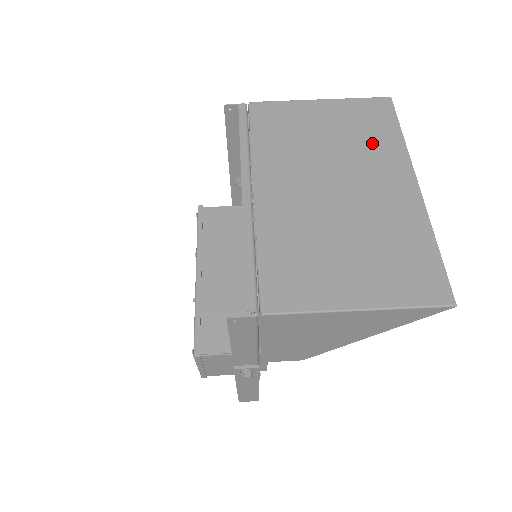
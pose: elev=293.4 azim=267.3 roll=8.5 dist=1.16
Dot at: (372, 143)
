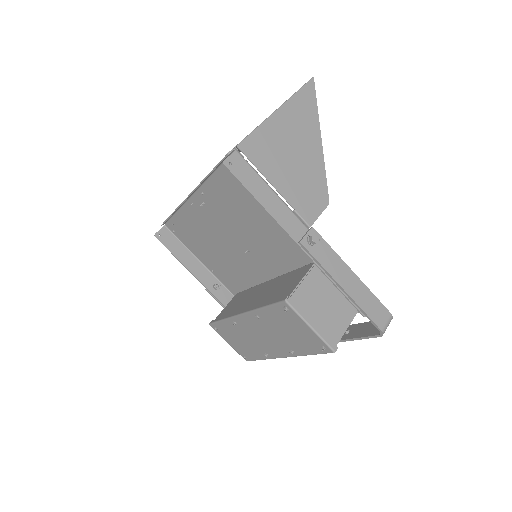
Dot at: occluded
